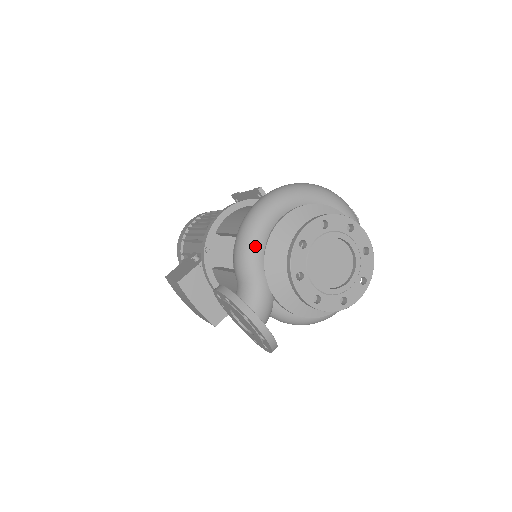
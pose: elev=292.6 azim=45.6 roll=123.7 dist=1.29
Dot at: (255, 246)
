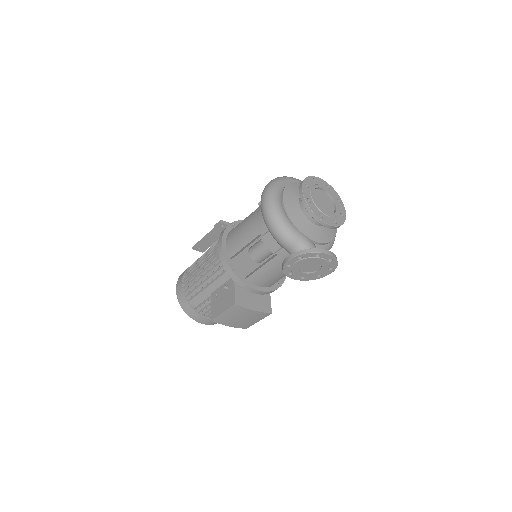
Dot at: (287, 223)
